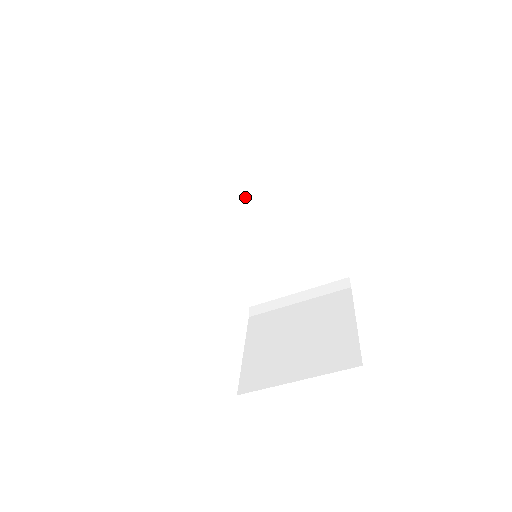
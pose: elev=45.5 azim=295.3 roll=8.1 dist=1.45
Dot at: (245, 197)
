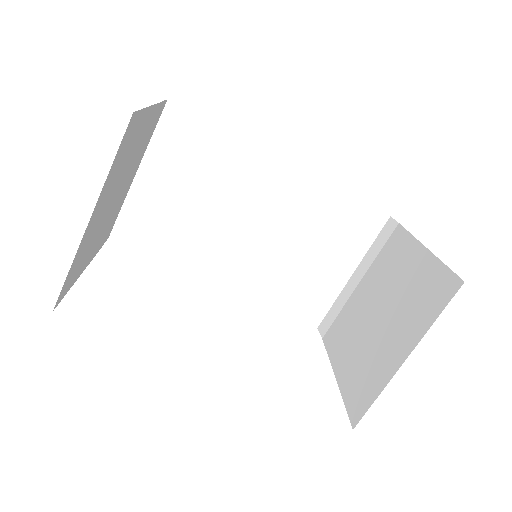
Dot at: (216, 214)
